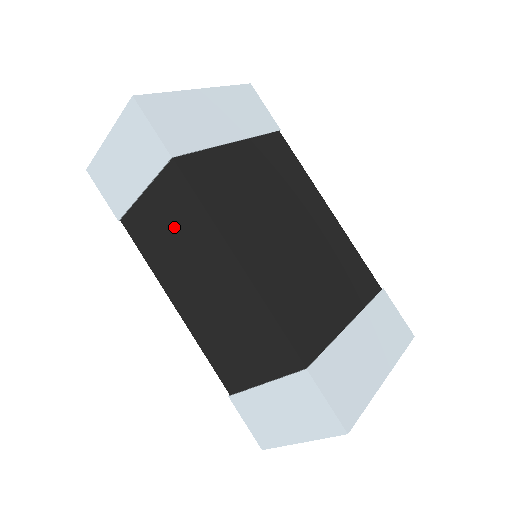
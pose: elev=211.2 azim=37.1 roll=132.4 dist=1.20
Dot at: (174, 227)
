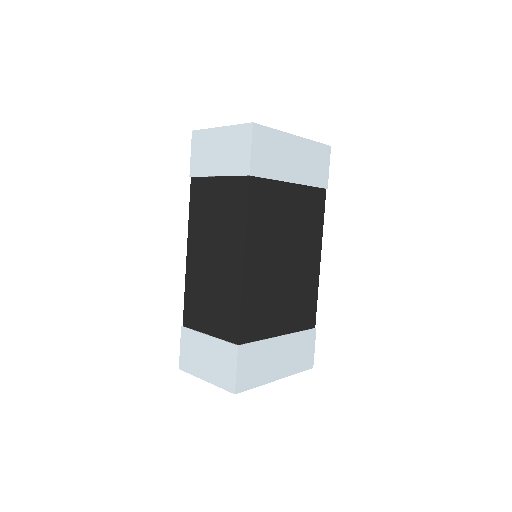
Dot at: (221, 211)
